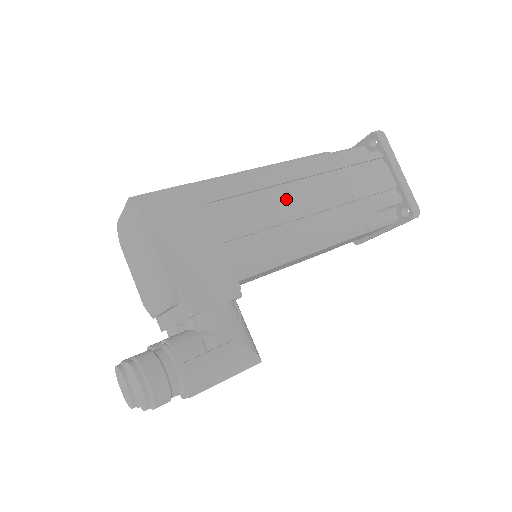
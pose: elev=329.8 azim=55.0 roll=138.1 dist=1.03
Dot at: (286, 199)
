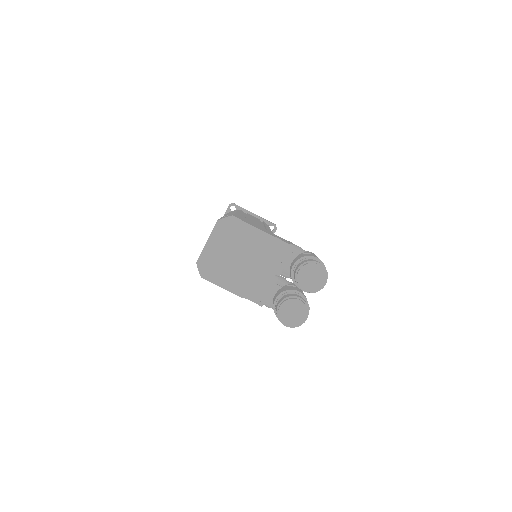
Dot at: occluded
